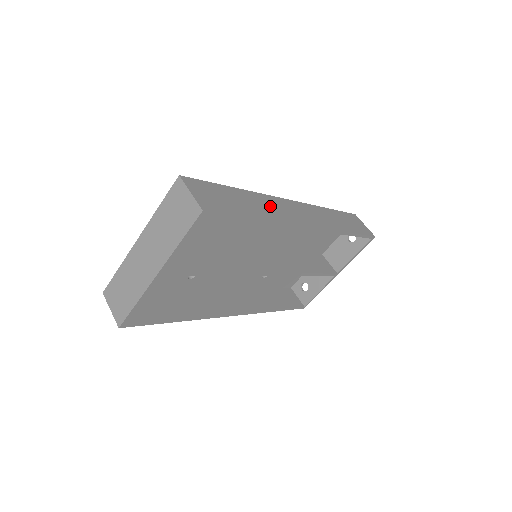
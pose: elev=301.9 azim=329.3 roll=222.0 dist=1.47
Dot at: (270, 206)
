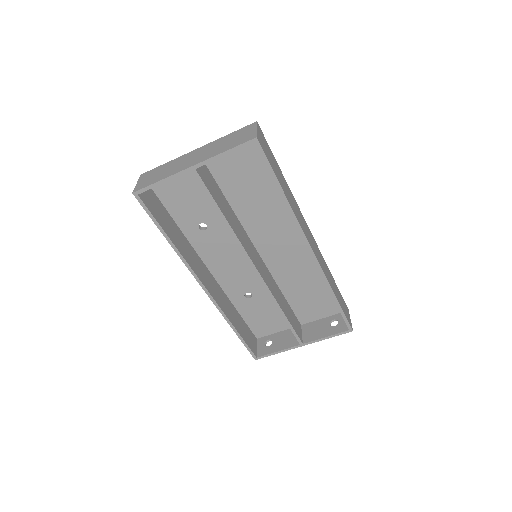
Dot at: (296, 207)
